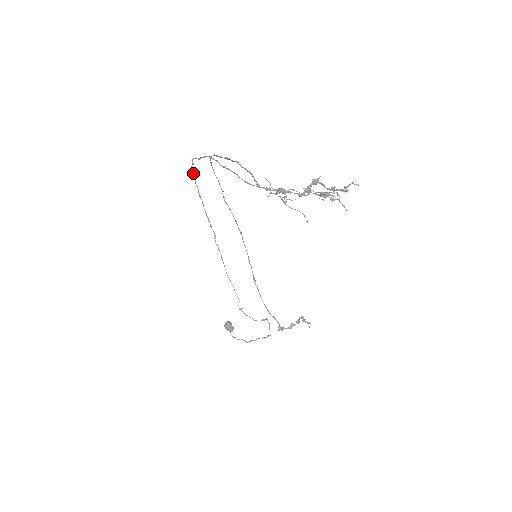
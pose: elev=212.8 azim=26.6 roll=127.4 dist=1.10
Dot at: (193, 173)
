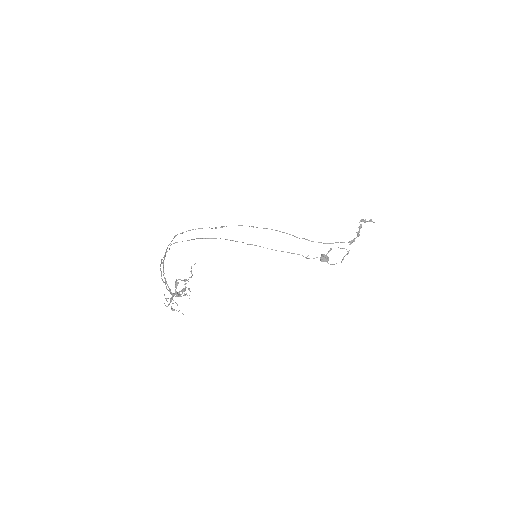
Dot at: occluded
